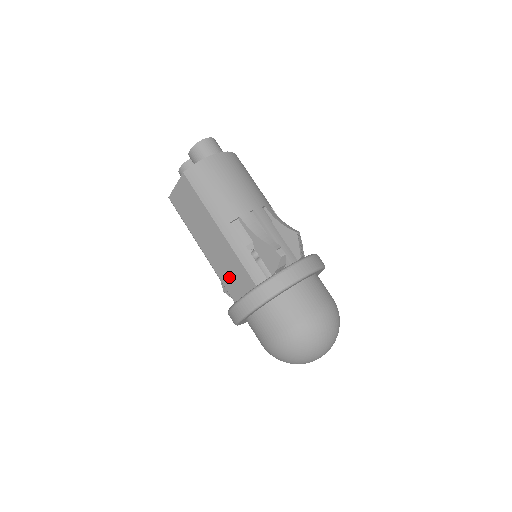
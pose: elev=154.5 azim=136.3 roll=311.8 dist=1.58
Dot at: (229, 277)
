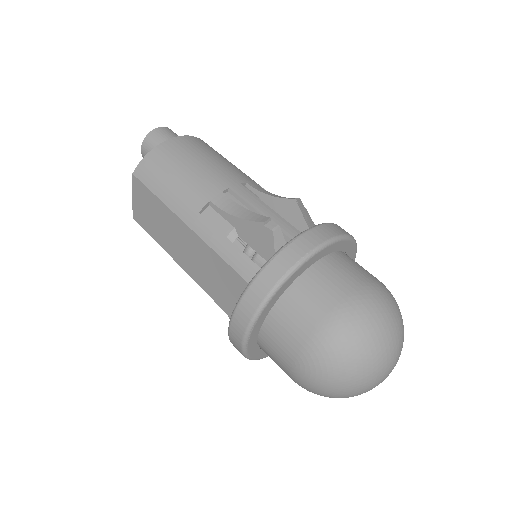
Dot at: (220, 291)
